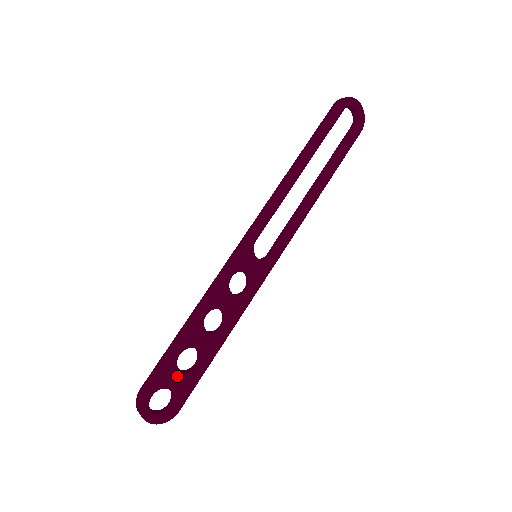
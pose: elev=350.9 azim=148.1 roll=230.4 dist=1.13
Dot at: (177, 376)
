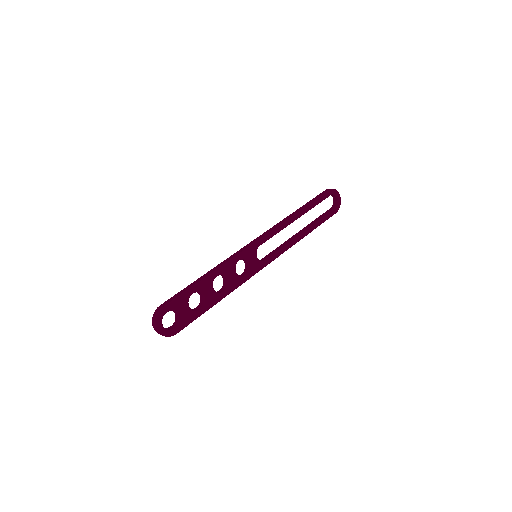
Dot at: (186, 307)
